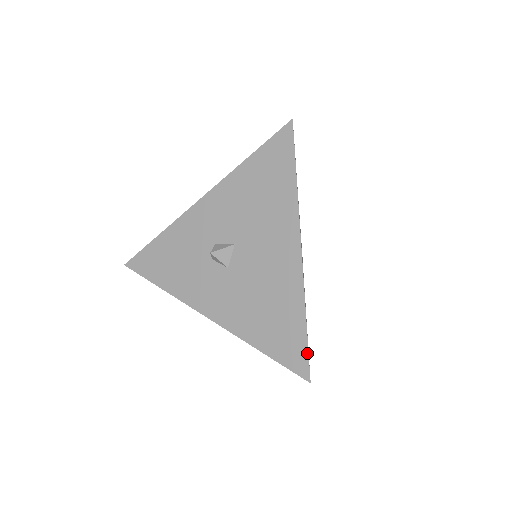
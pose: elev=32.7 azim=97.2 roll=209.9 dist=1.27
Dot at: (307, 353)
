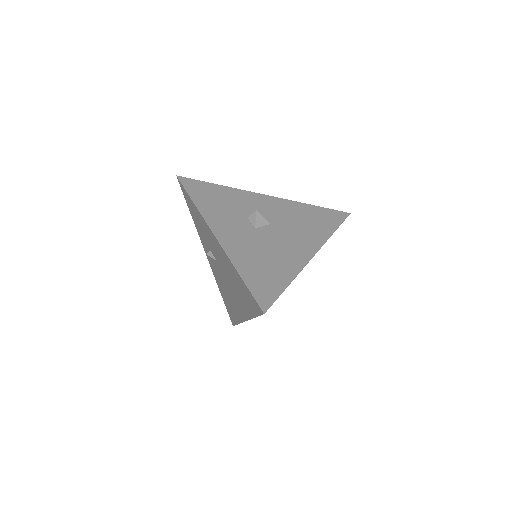
Dot at: (276, 298)
